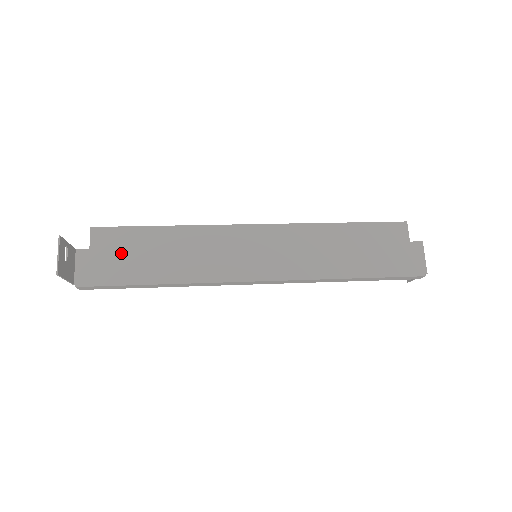
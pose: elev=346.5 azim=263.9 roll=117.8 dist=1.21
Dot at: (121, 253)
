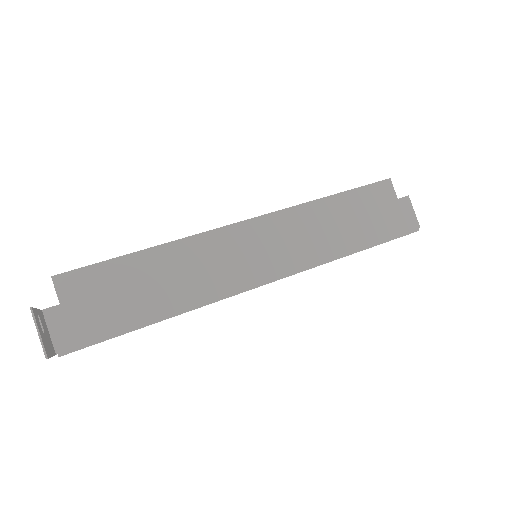
Dot at: (102, 298)
